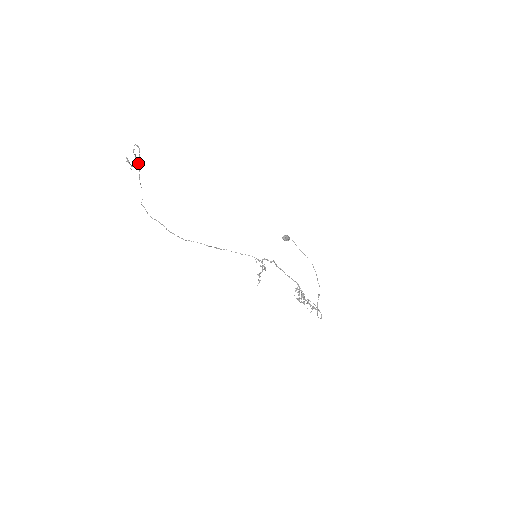
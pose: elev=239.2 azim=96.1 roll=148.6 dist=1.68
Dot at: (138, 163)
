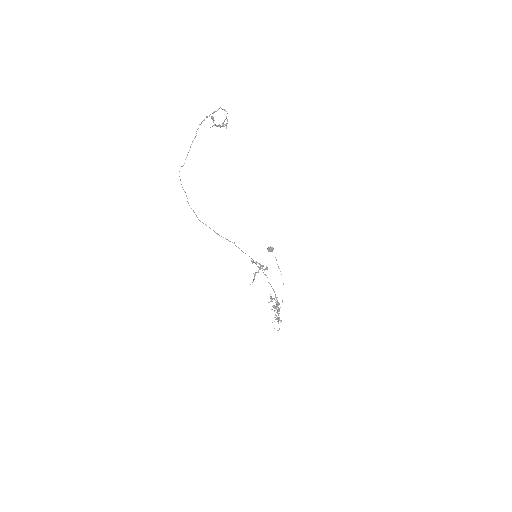
Dot at: (226, 125)
